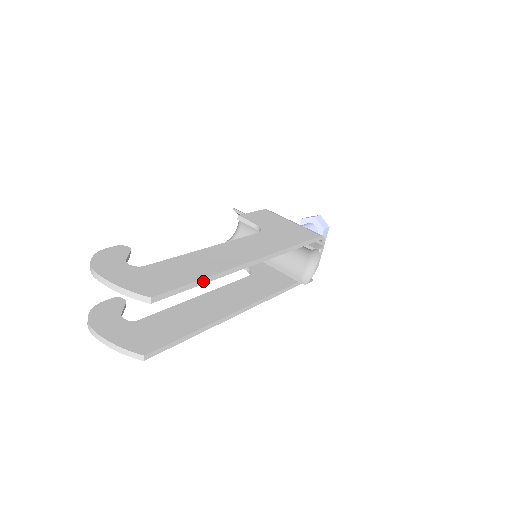
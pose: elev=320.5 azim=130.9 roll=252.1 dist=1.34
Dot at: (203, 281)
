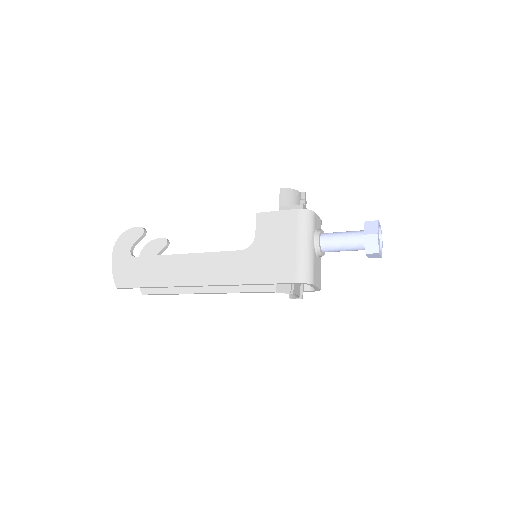
Dot at: (152, 287)
